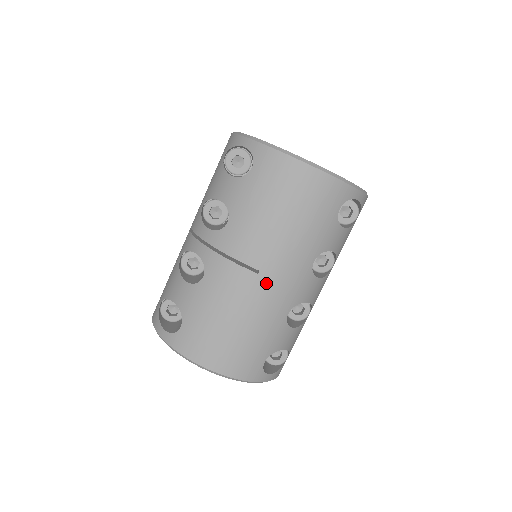
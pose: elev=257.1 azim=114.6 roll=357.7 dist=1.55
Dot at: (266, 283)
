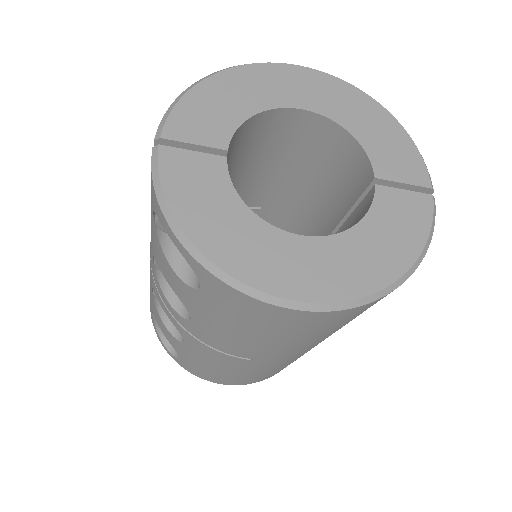
Dot at: (264, 362)
